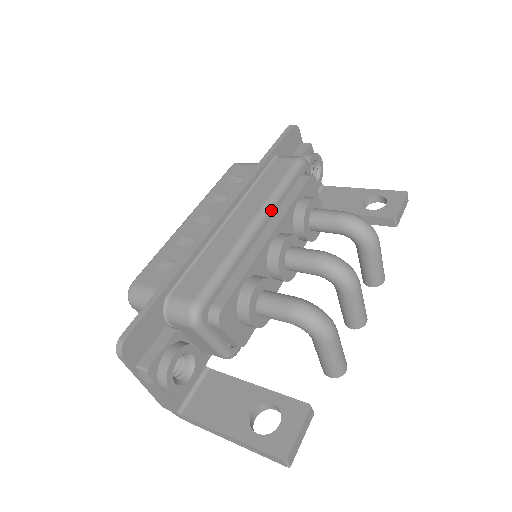
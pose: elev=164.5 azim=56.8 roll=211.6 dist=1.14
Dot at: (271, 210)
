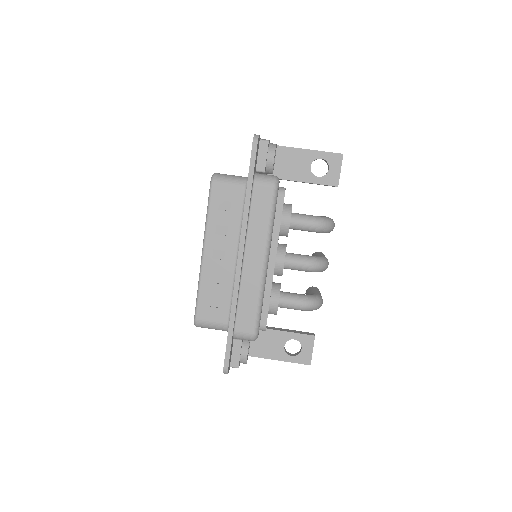
Dot at: (270, 245)
